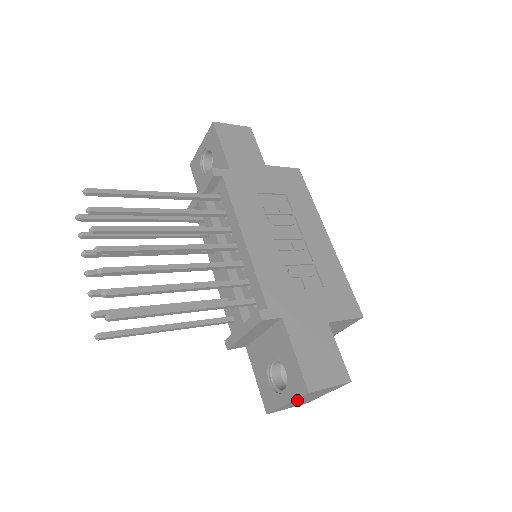
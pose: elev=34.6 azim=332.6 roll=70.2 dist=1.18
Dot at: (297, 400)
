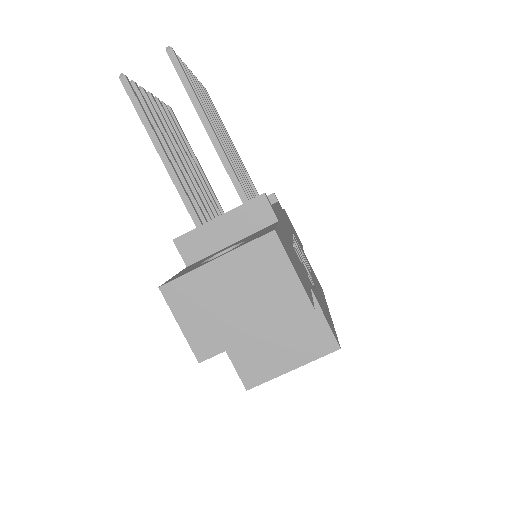
Dot at: (233, 265)
